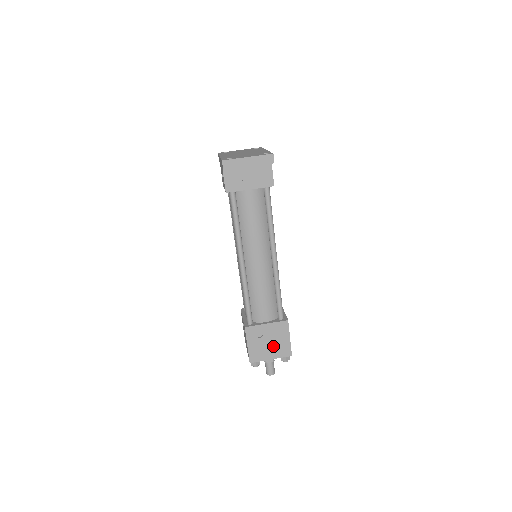
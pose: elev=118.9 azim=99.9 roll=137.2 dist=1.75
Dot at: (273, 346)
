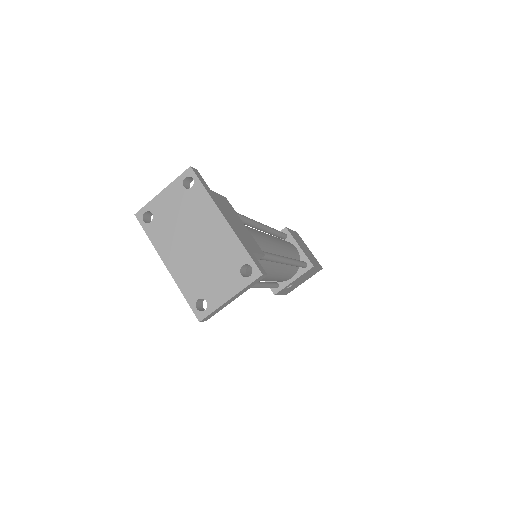
Dot at: (304, 279)
